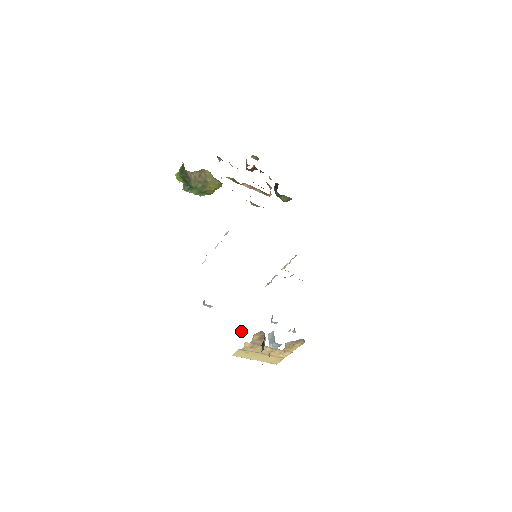
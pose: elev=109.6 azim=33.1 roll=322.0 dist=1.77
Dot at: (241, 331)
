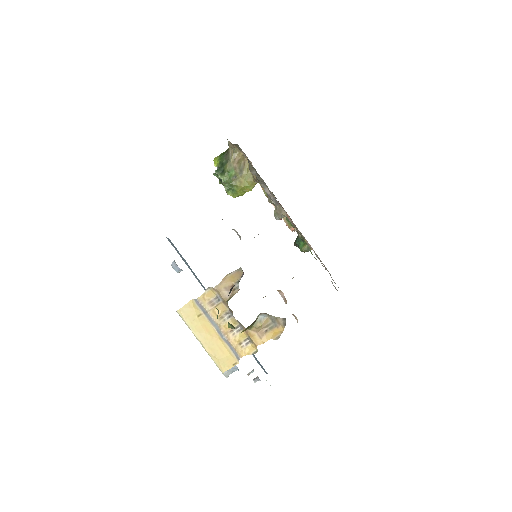
Dot at: occluded
